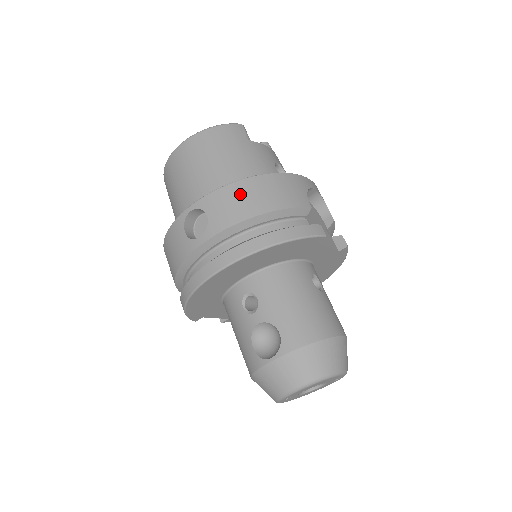
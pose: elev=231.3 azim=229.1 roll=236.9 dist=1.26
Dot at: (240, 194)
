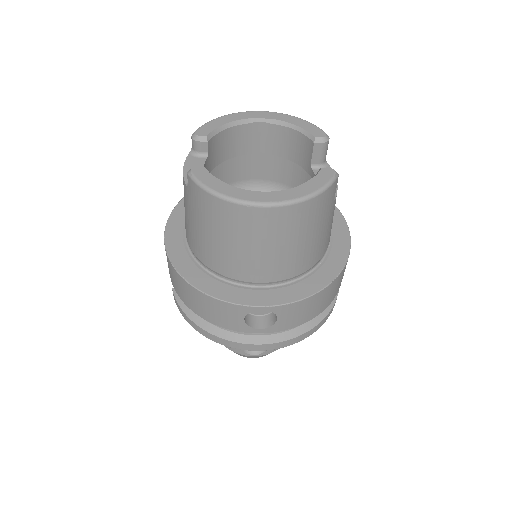
Dot at: (314, 304)
